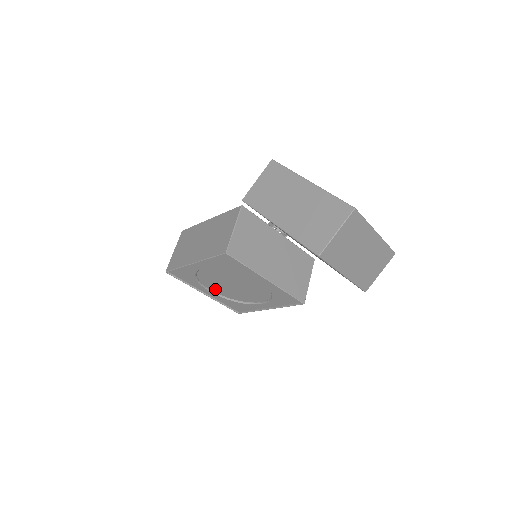
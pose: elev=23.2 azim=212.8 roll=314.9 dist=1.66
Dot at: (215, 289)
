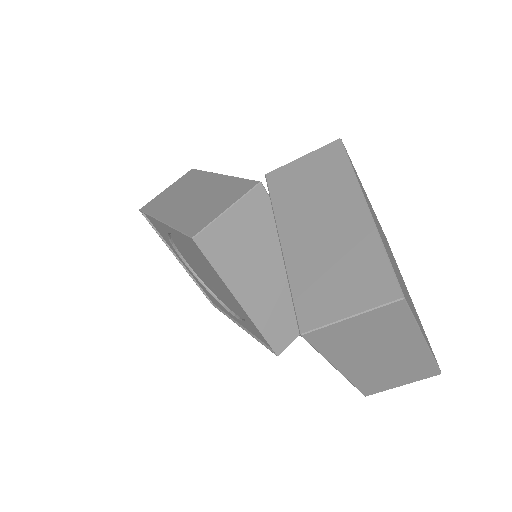
Dot at: (190, 264)
